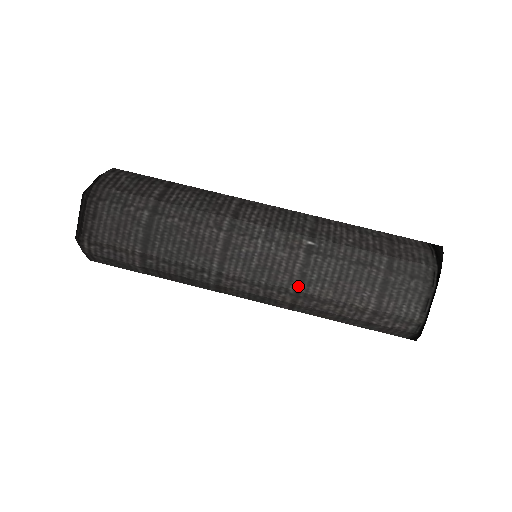
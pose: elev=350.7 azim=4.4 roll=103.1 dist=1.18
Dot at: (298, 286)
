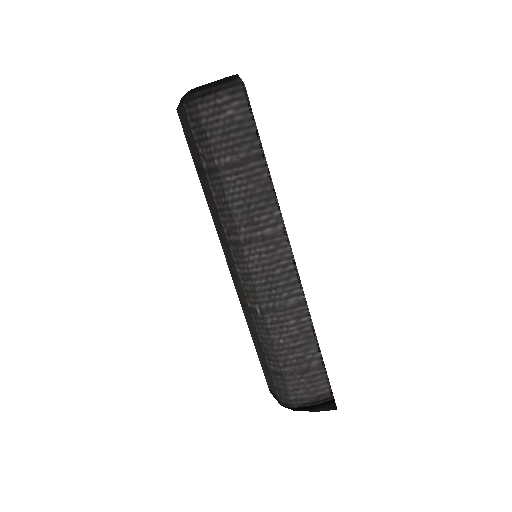
Dot at: (241, 301)
